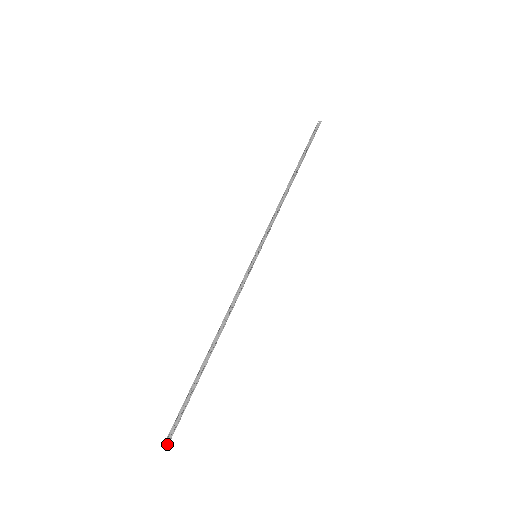
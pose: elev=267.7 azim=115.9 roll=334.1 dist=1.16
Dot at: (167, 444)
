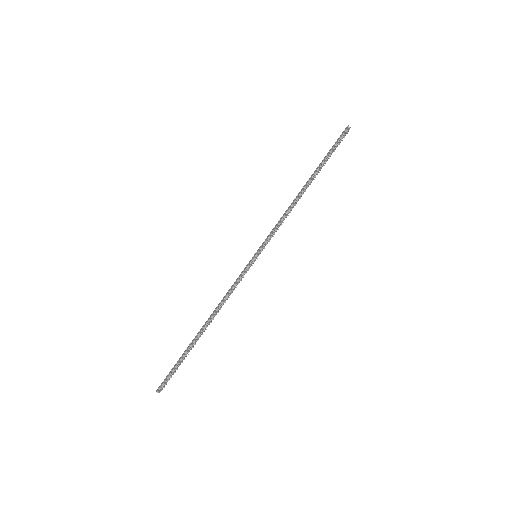
Dot at: (159, 390)
